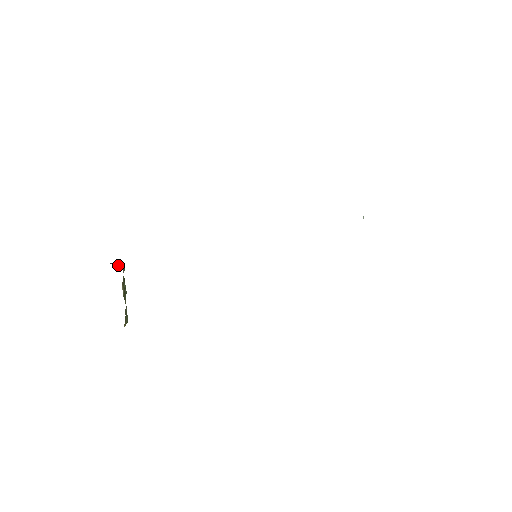
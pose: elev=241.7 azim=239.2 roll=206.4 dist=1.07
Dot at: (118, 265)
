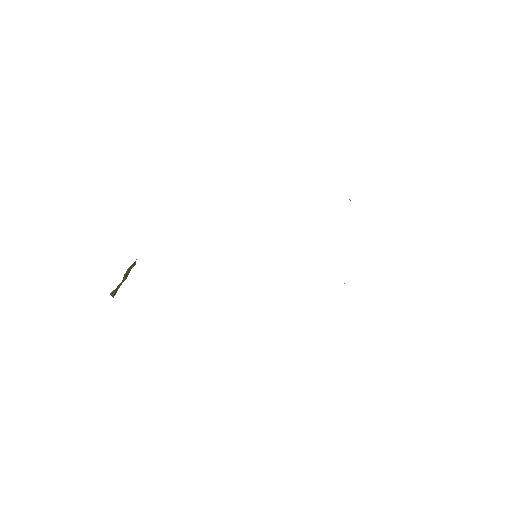
Dot at: occluded
